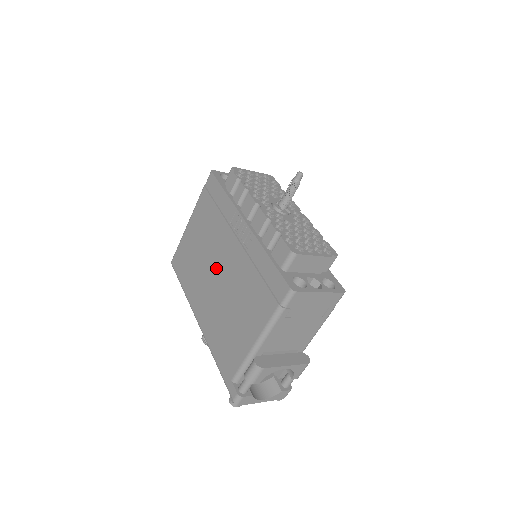
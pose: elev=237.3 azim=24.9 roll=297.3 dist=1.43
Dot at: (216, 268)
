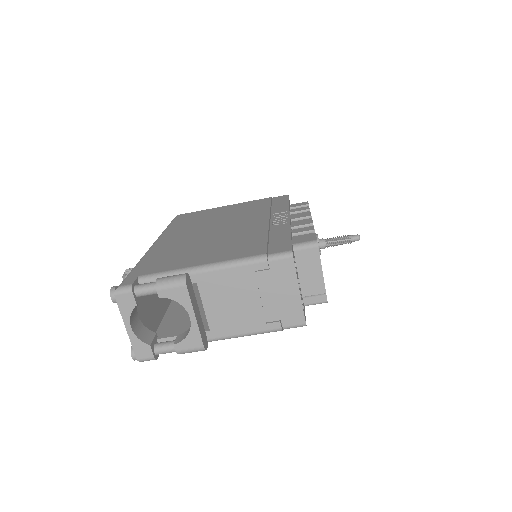
Dot at: (223, 226)
